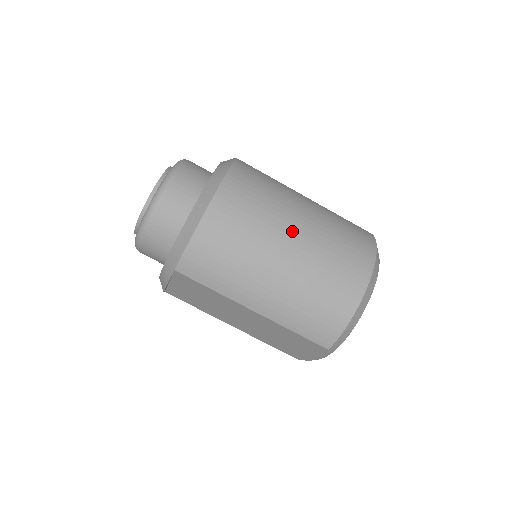
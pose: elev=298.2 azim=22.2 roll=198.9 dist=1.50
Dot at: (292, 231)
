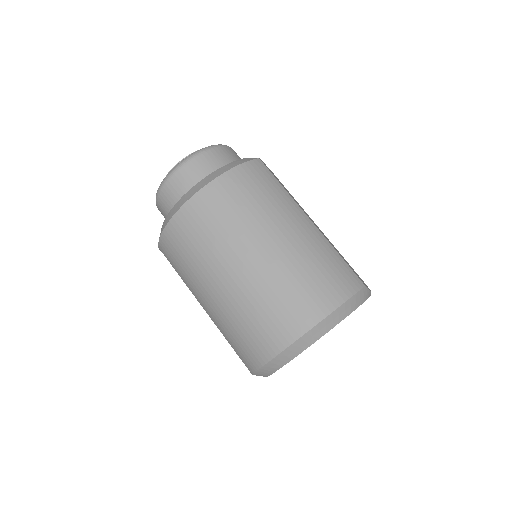
Dot at: (241, 261)
